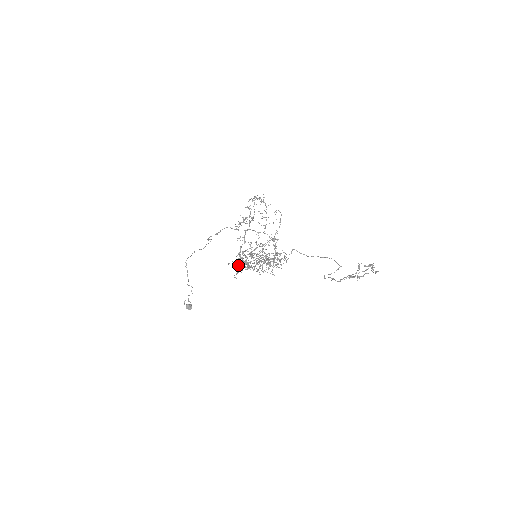
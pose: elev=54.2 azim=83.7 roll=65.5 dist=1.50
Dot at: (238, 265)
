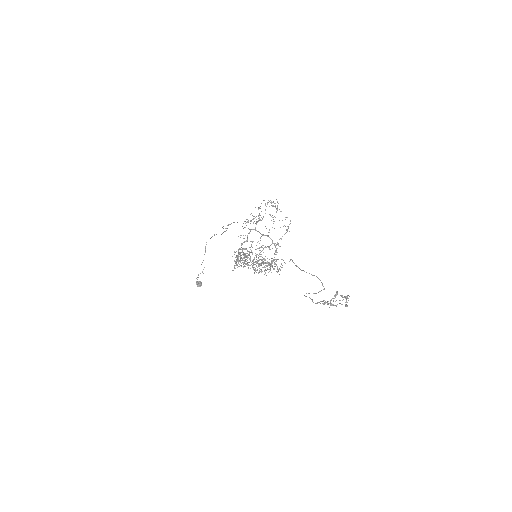
Dot at: occluded
